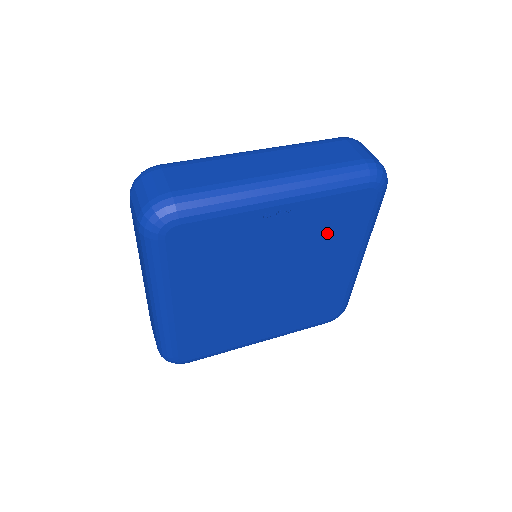
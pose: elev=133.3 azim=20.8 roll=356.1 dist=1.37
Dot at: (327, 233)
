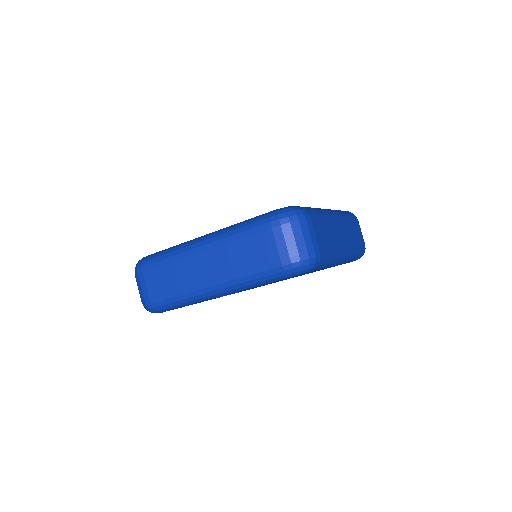
Dot at: occluded
